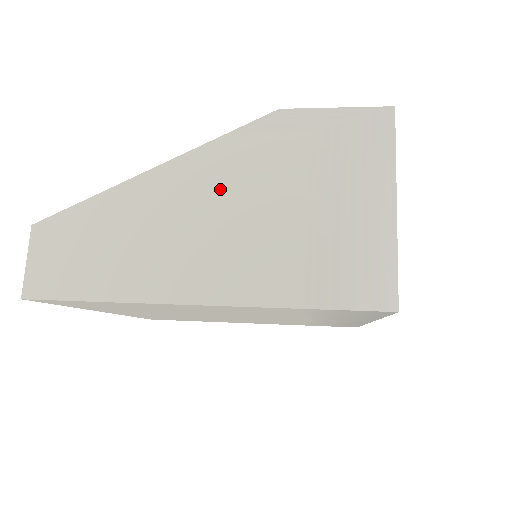
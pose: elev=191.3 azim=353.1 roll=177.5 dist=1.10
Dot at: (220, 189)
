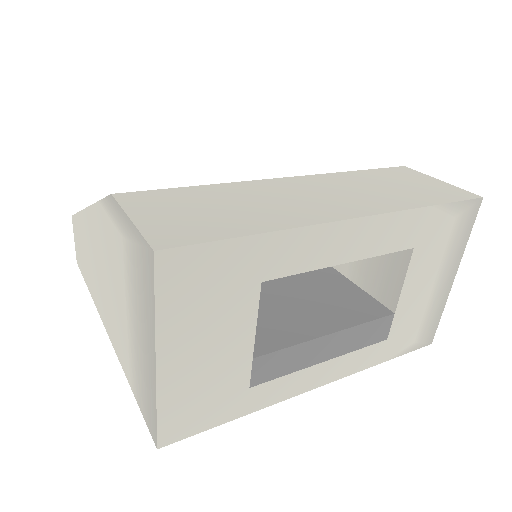
Dot at: (103, 252)
